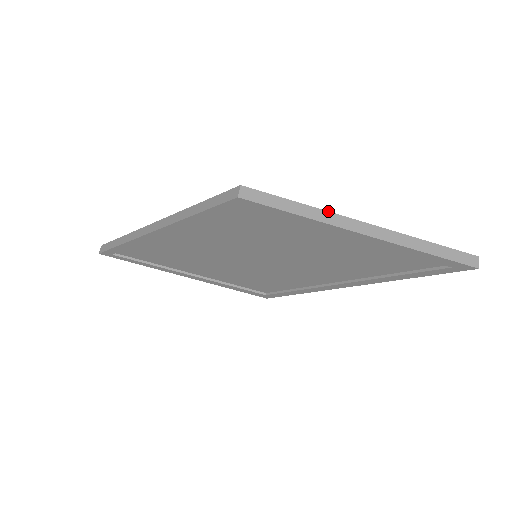
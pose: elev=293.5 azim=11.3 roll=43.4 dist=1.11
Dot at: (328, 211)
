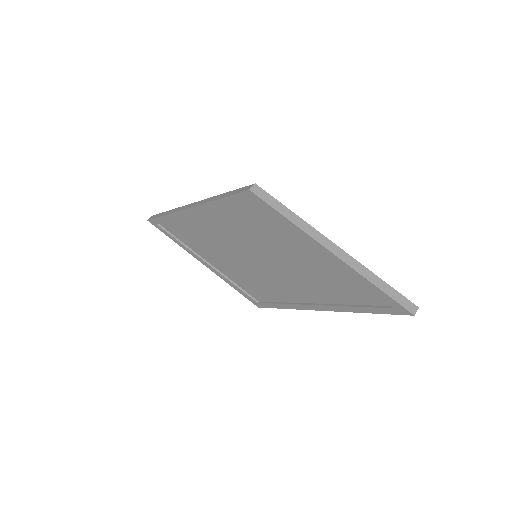
Dot at: occluded
